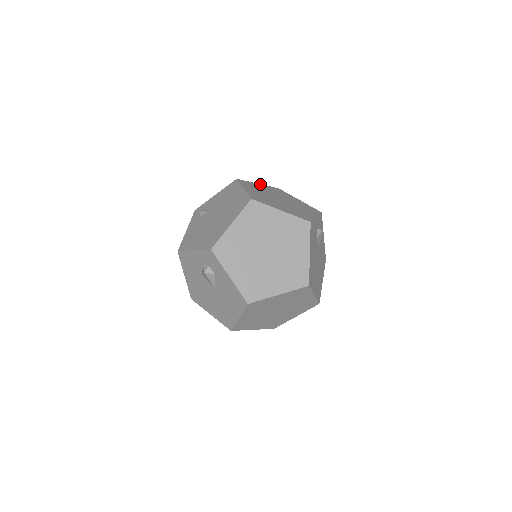
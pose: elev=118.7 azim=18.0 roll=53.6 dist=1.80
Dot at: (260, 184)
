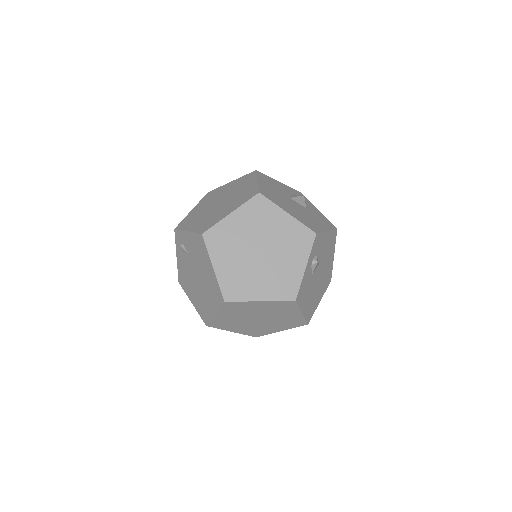
Dot at: (233, 213)
